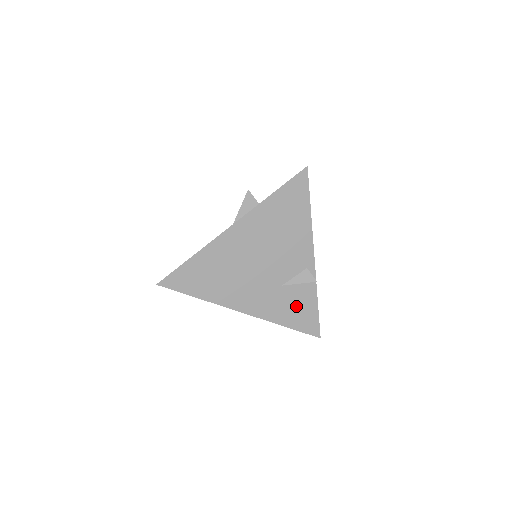
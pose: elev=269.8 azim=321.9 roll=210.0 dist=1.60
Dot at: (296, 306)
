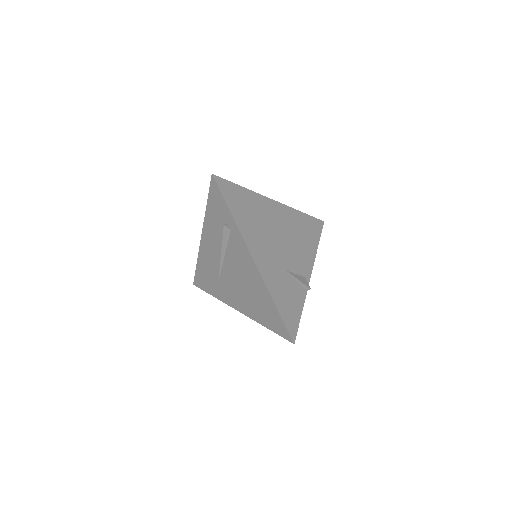
Dot at: (288, 296)
